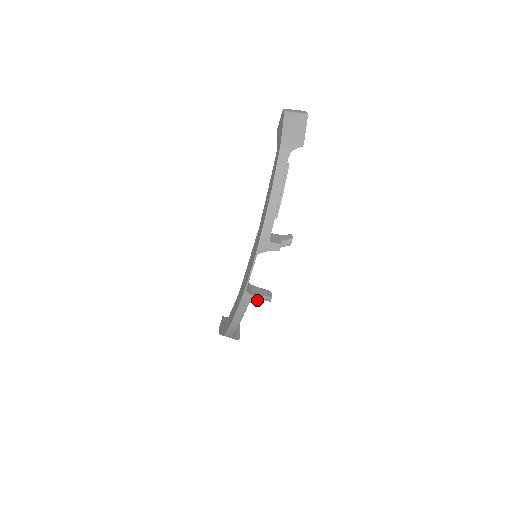
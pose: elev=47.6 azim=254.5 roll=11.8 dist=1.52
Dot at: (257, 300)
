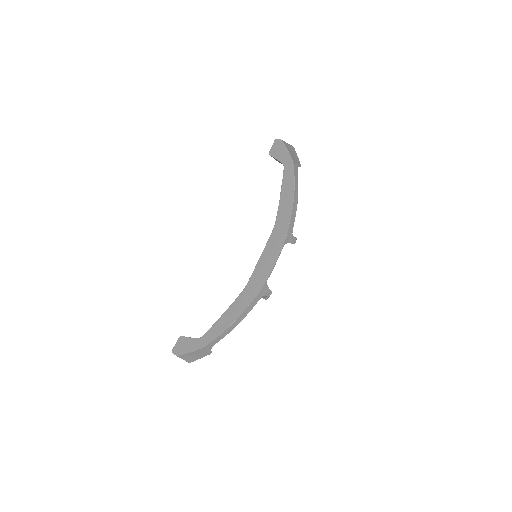
Dot at: (269, 293)
